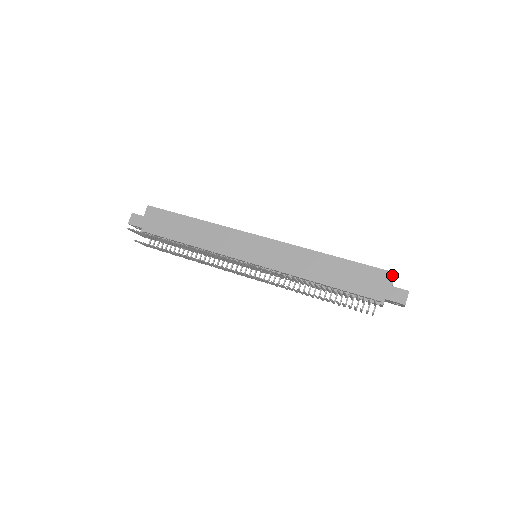
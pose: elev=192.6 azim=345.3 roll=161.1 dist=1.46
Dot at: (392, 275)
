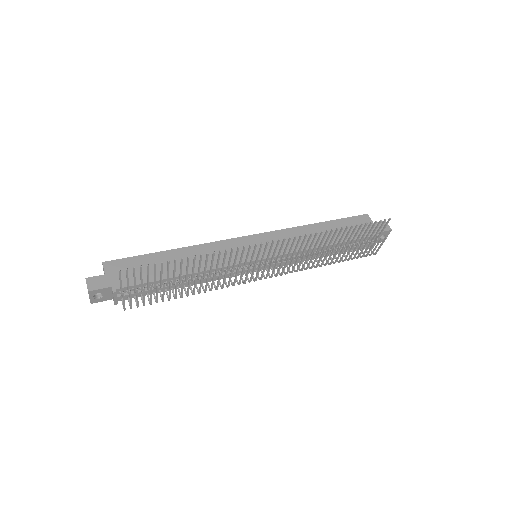
Dot at: (367, 216)
